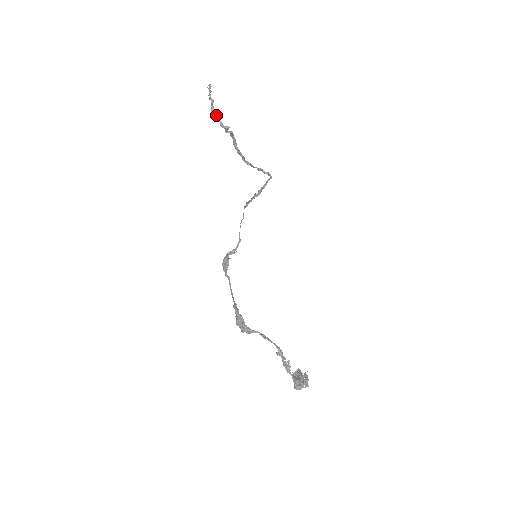
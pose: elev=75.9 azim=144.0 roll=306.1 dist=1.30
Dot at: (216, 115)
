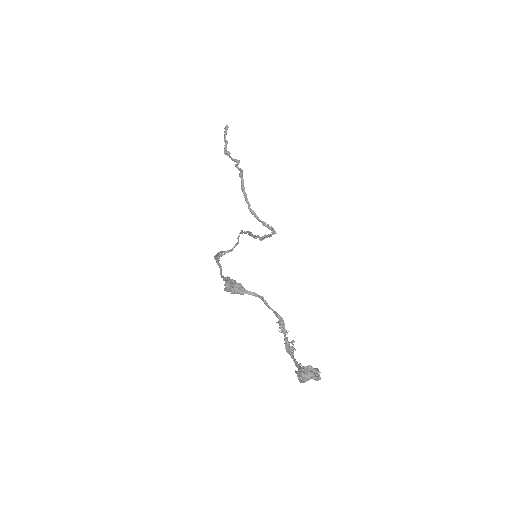
Dot at: (228, 153)
